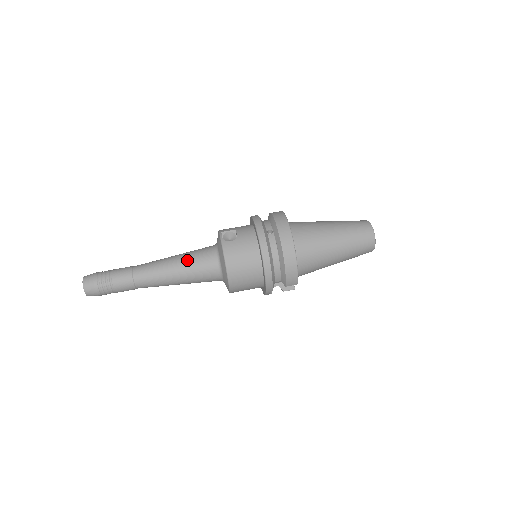
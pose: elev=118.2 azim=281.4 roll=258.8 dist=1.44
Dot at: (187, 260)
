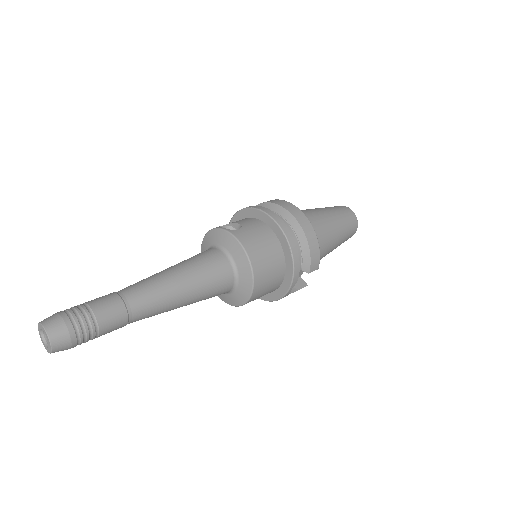
Dot at: (190, 265)
